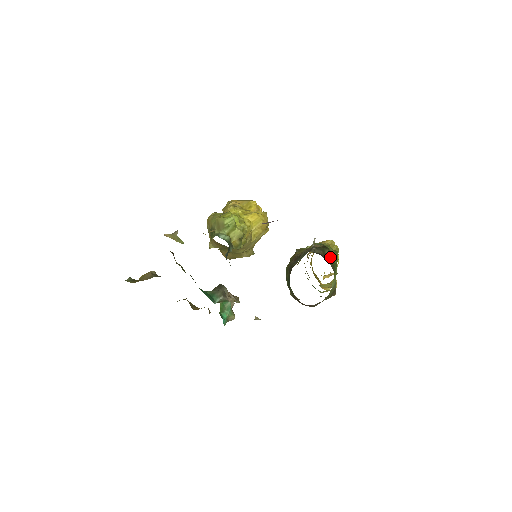
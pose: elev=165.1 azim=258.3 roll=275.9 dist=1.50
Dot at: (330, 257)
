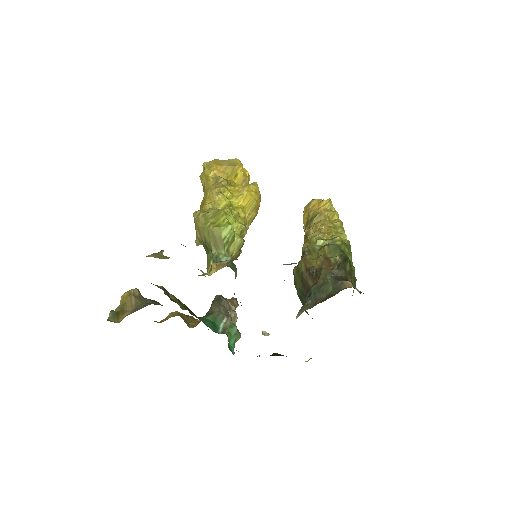
Dot at: (352, 274)
